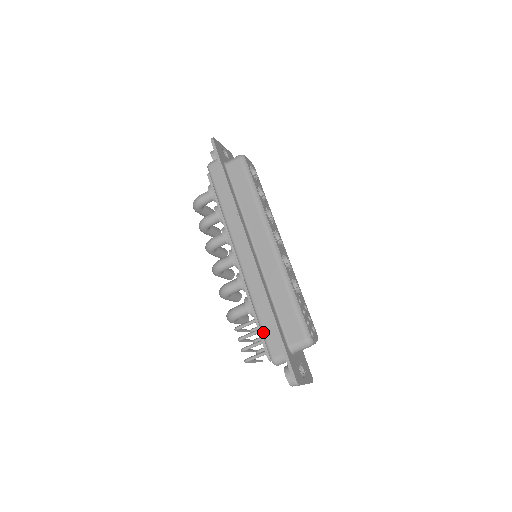
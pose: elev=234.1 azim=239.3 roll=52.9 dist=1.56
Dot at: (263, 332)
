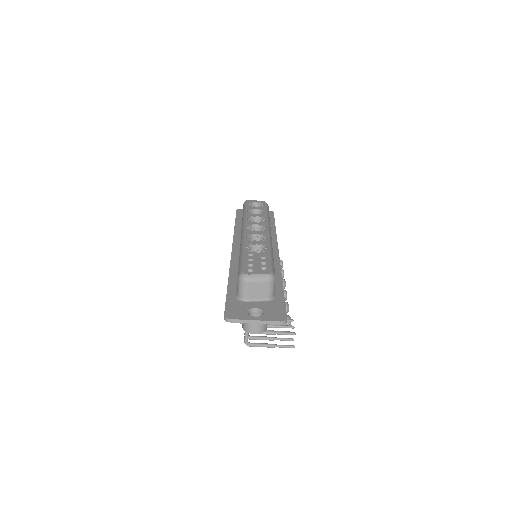
Dot at: occluded
